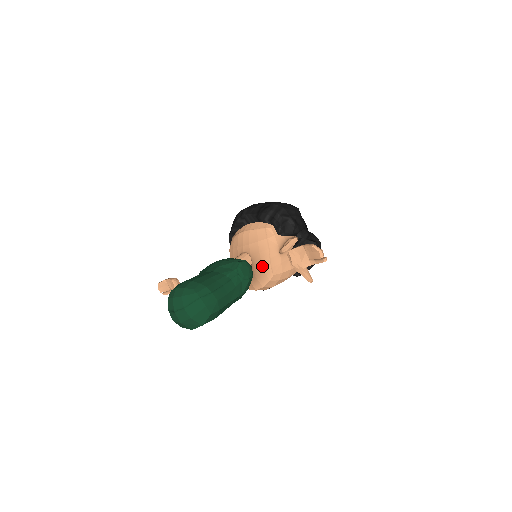
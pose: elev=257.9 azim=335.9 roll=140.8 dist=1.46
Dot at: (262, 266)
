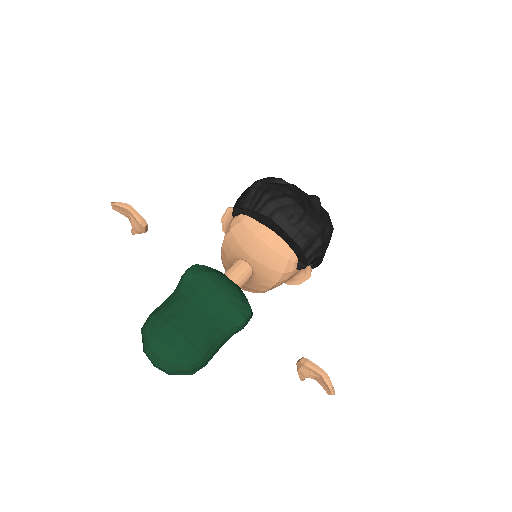
Dot at: (259, 287)
